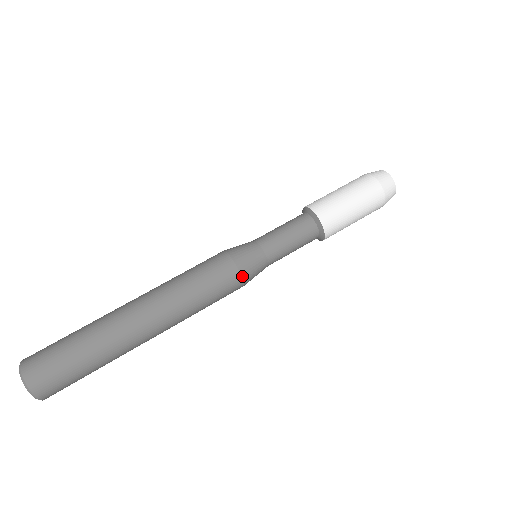
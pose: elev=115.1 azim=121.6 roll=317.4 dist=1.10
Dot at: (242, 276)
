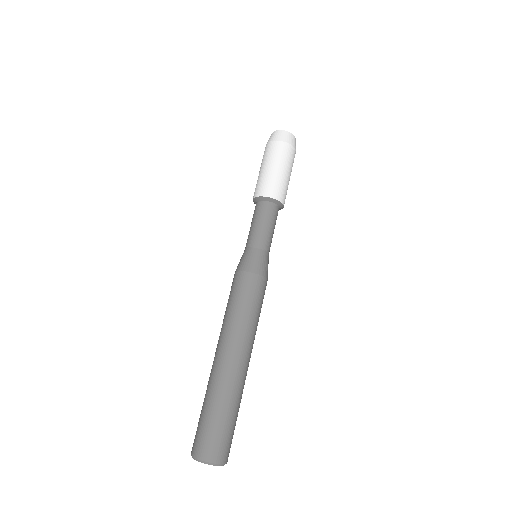
Dot at: (258, 274)
